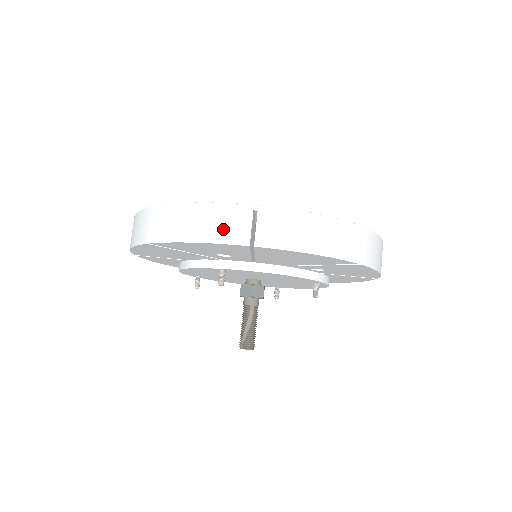
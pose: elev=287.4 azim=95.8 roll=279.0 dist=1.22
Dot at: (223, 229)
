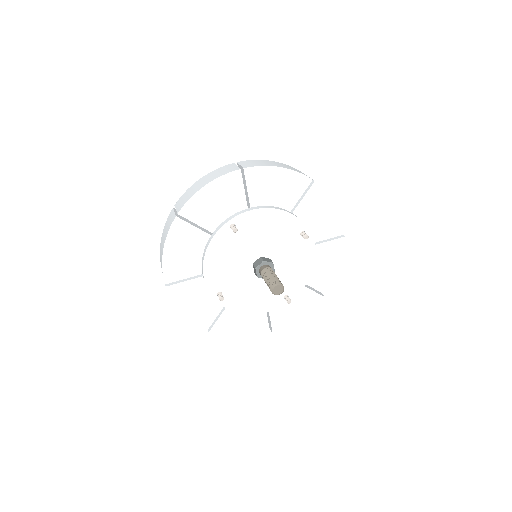
Dot at: (222, 172)
